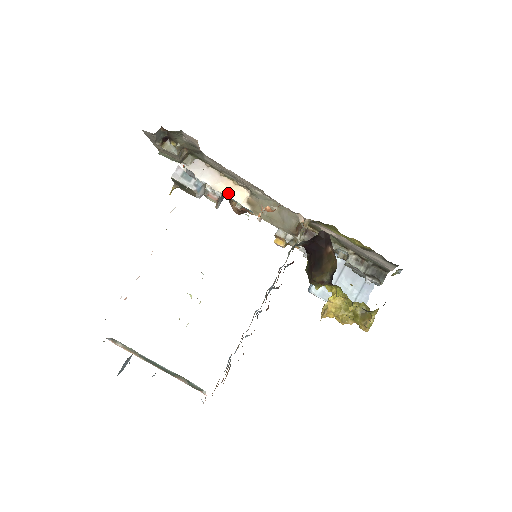
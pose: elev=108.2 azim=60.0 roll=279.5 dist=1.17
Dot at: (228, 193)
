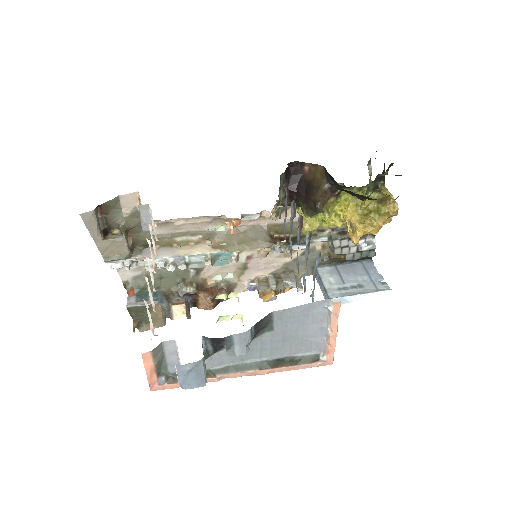
Dot at: (191, 253)
